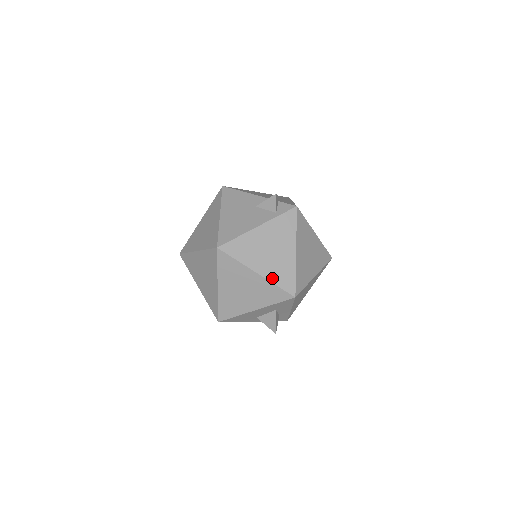
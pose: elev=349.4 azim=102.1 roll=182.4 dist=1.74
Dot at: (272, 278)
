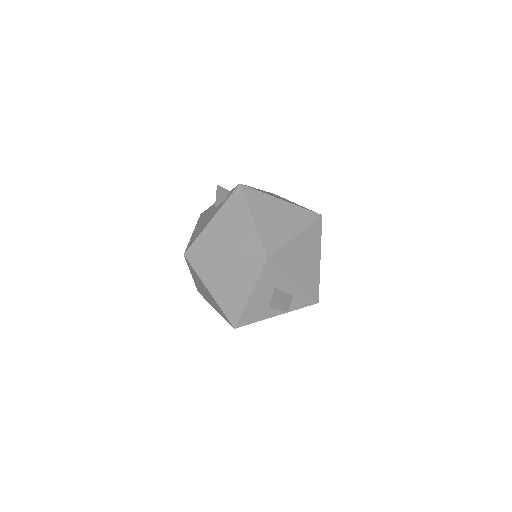
Dot at: (239, 254)
